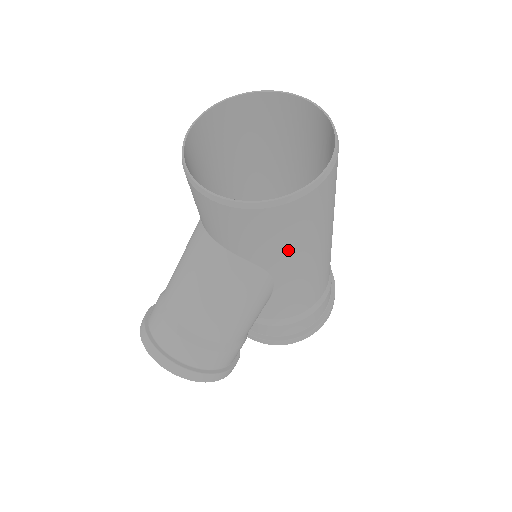
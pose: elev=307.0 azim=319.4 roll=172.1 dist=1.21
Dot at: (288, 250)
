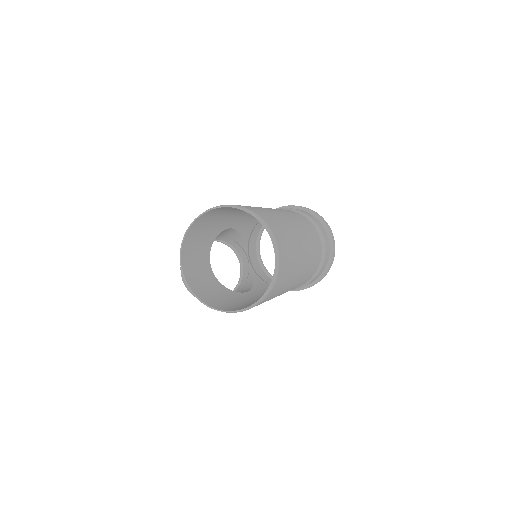
Dot at: occluded
